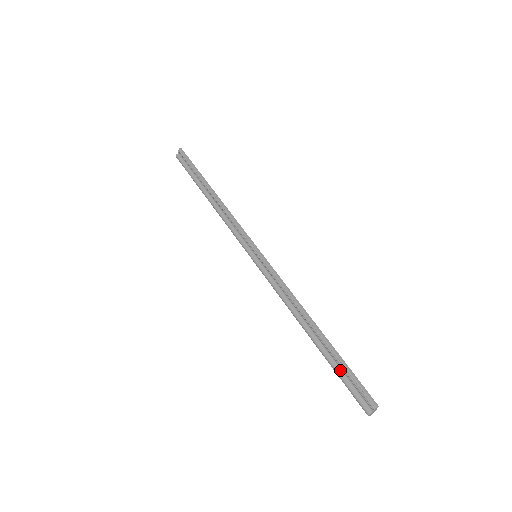
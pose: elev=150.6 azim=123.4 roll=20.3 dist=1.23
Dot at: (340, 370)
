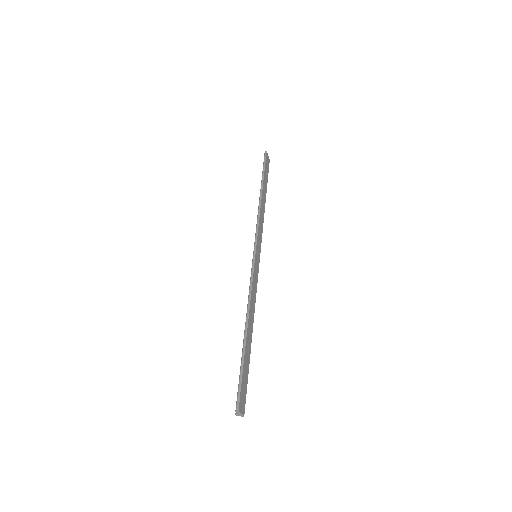
Dot at: occluded
